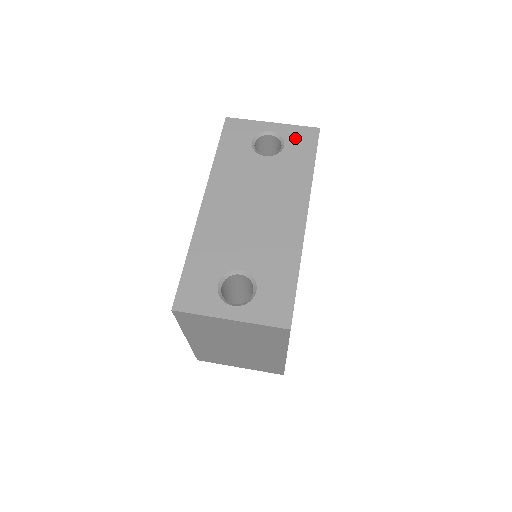
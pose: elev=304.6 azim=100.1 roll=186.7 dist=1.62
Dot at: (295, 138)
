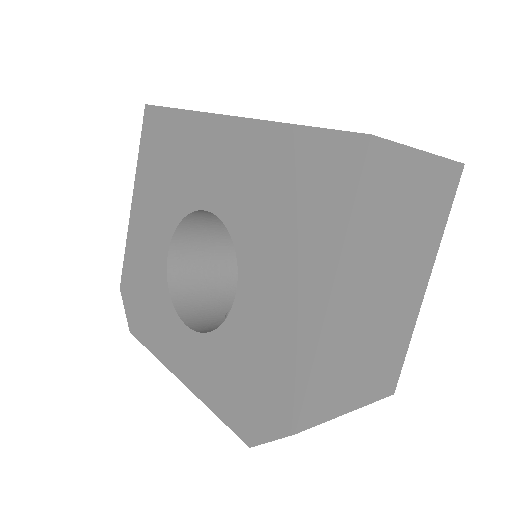
Dot at: occluded
